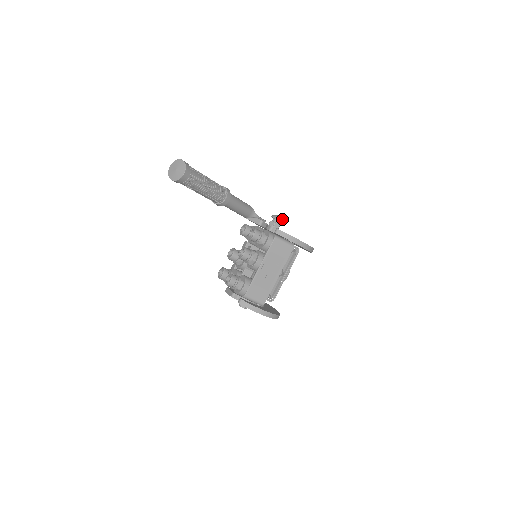
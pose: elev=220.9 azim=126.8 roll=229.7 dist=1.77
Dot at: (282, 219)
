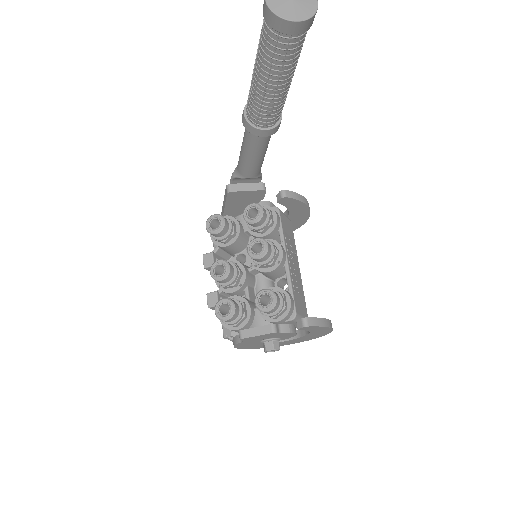
Dot at: occluded
